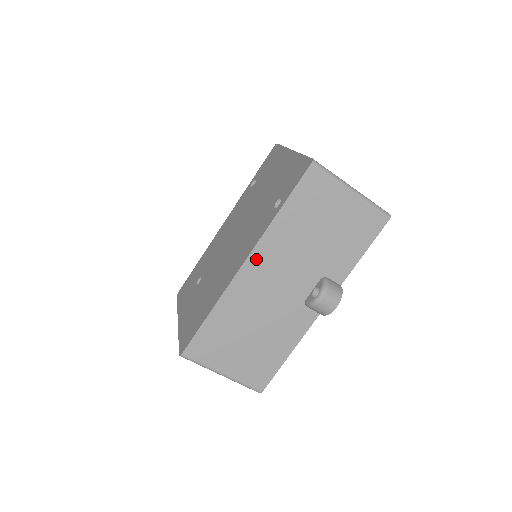
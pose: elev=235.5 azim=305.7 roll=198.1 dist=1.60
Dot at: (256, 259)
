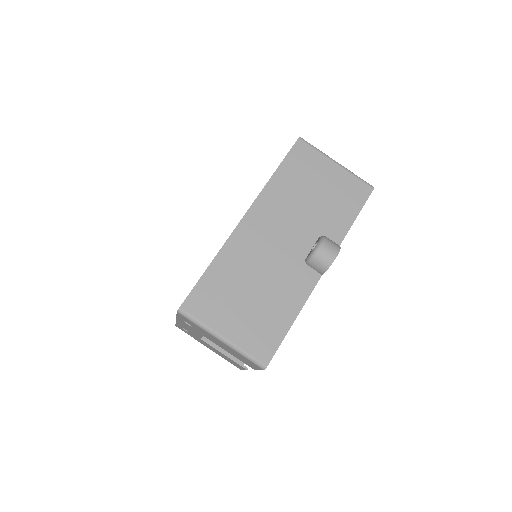
Dot at: (255, 213)
